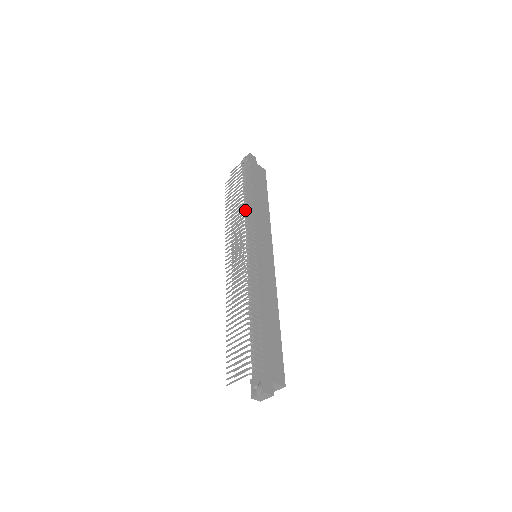
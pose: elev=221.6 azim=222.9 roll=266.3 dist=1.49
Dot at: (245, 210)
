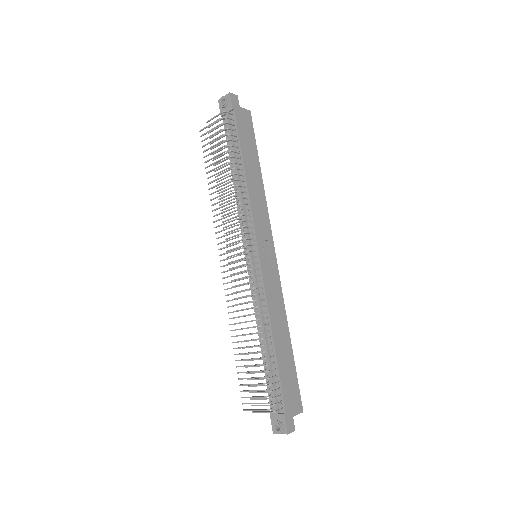
Dot at: (234, 187)
